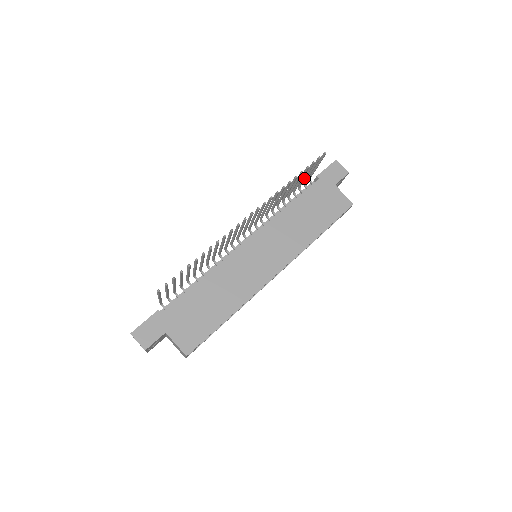
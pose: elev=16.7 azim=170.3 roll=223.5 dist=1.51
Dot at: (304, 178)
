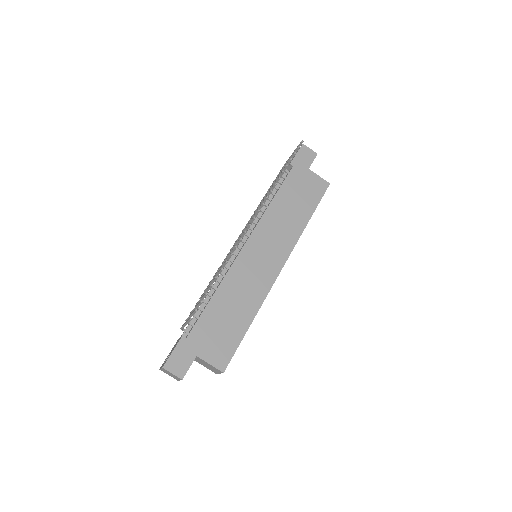
Dot at: occluded
